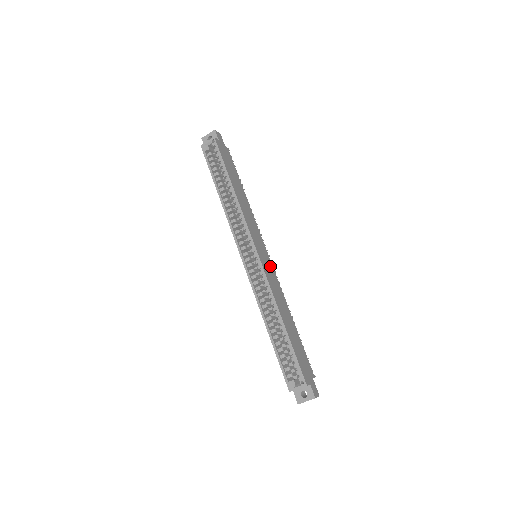
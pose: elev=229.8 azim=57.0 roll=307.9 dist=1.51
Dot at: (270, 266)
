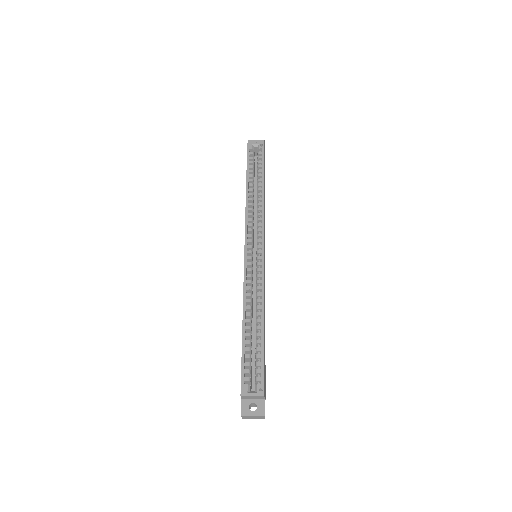
Dot at: occluded
